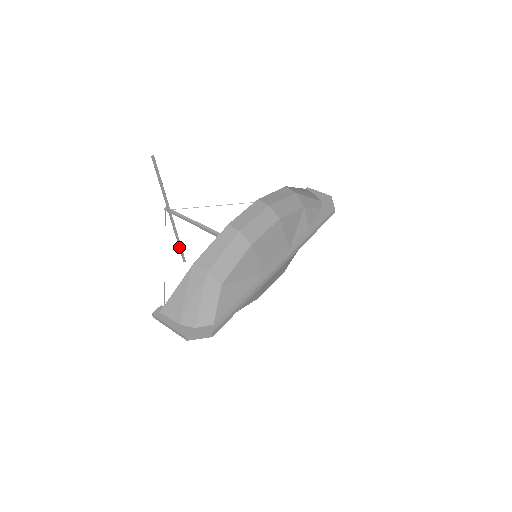
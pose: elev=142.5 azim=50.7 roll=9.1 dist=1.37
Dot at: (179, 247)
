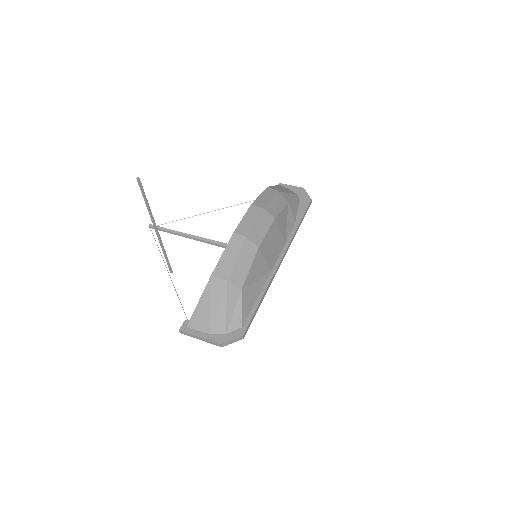
Dot at: (166, 260)
